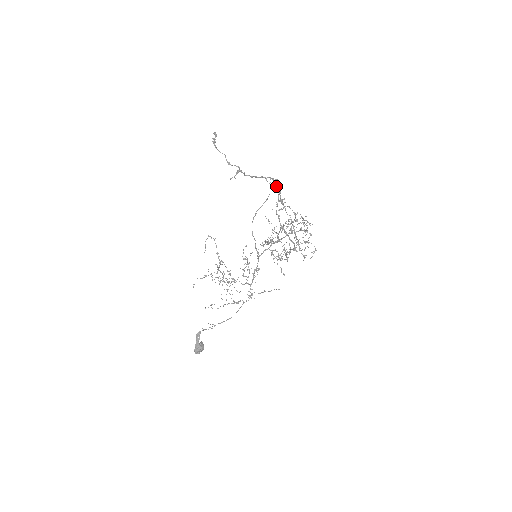
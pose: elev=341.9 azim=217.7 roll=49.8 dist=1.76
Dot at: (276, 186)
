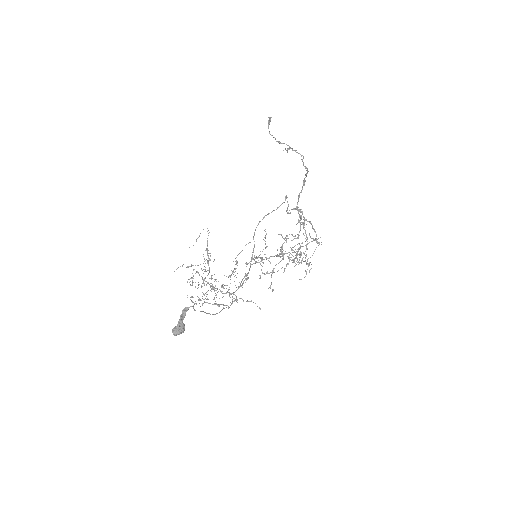
Dot at: (287, 201)
